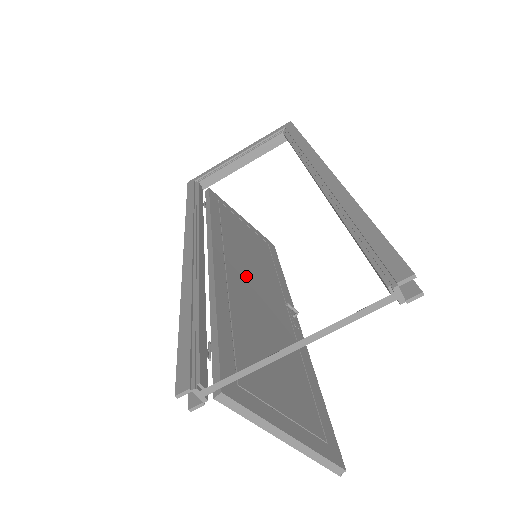
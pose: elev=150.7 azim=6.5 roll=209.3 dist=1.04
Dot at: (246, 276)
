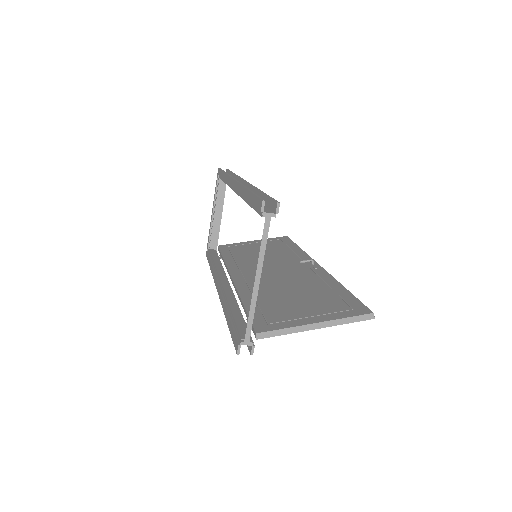
Dot at: (263, 271)
